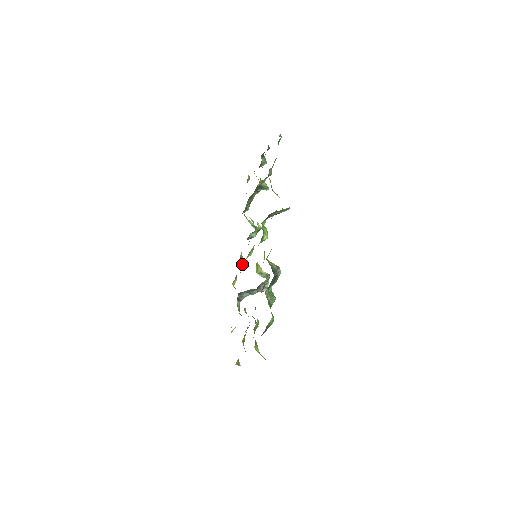
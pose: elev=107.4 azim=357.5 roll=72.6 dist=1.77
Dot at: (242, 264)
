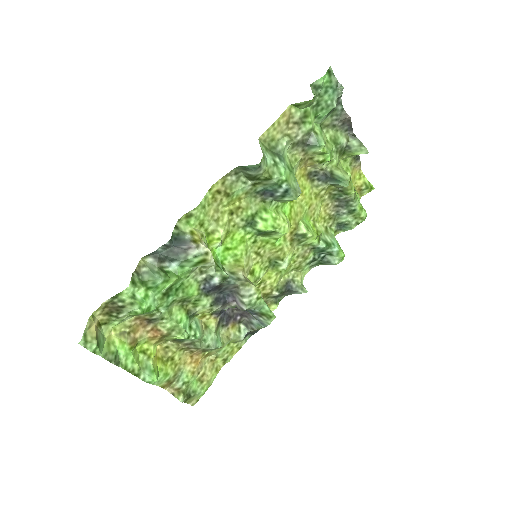
Dot at: (292, 290)
